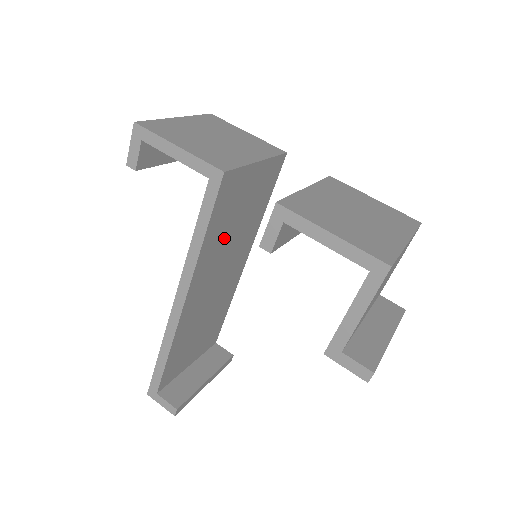
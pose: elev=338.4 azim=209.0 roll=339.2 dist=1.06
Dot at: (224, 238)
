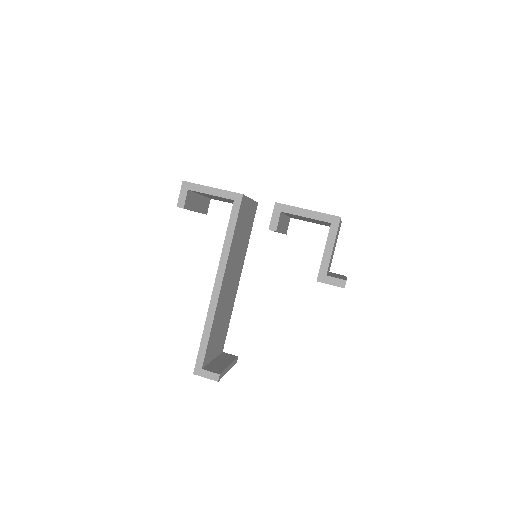
Dot at: (237, 245)
